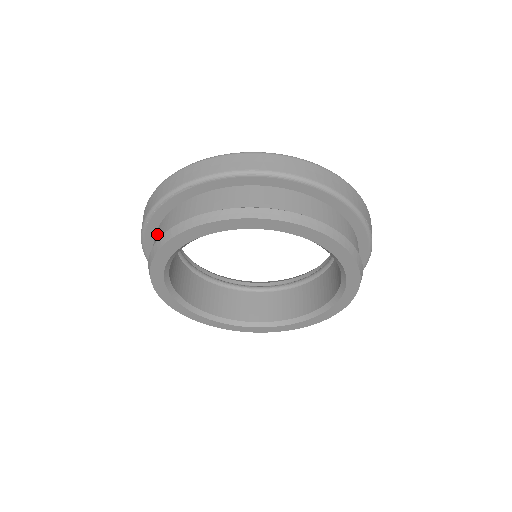
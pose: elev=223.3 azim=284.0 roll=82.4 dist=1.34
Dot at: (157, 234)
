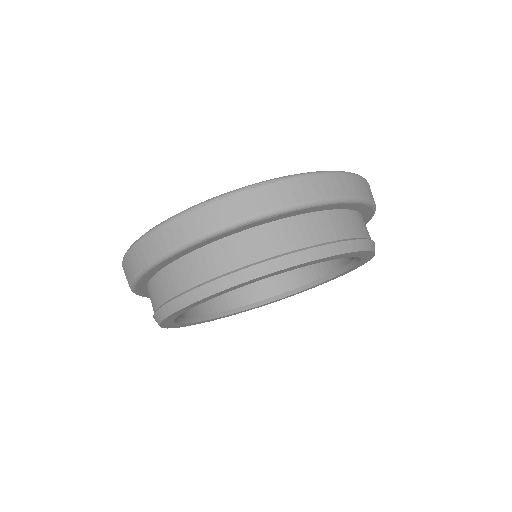
Dot at: (215, 258)
